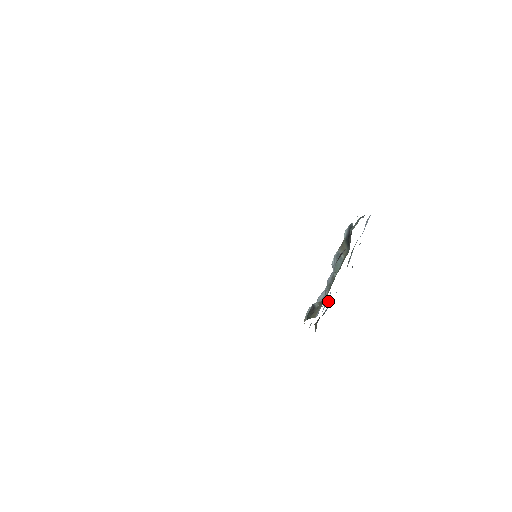
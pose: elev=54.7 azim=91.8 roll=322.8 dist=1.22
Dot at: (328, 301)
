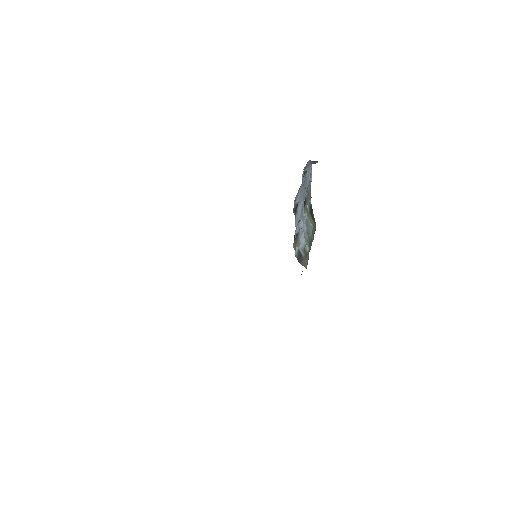
Dot at: (299, 207)
